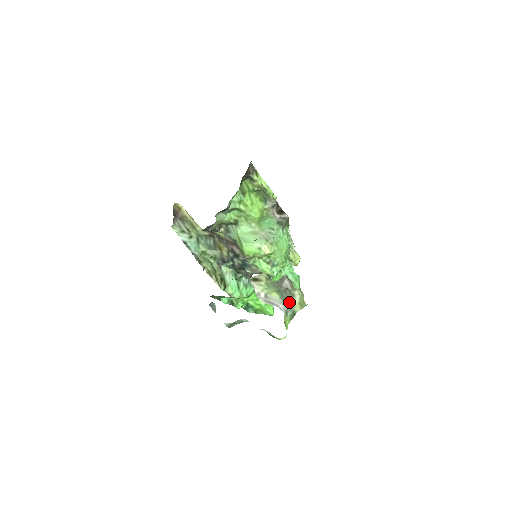
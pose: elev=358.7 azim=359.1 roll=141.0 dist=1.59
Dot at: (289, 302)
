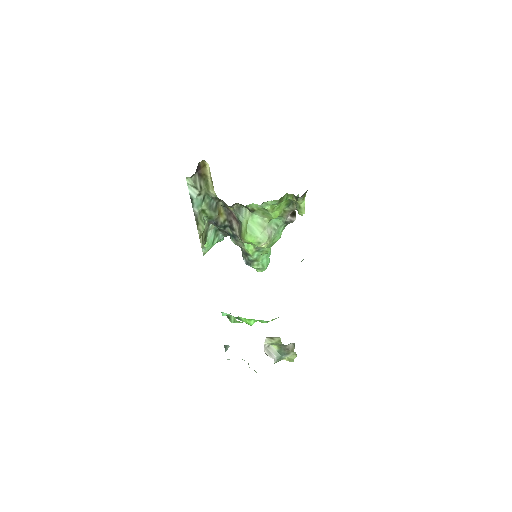
Dot at: (282, 356)
